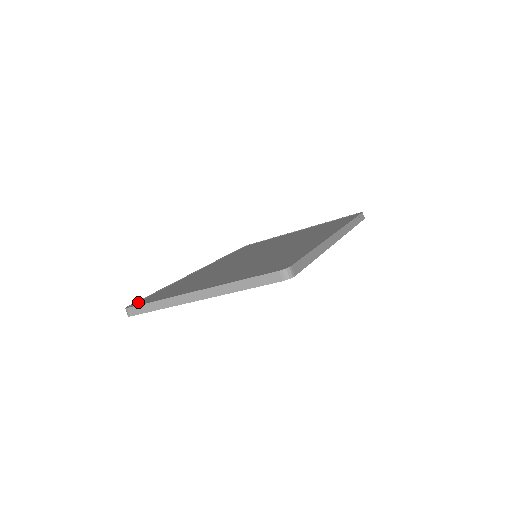
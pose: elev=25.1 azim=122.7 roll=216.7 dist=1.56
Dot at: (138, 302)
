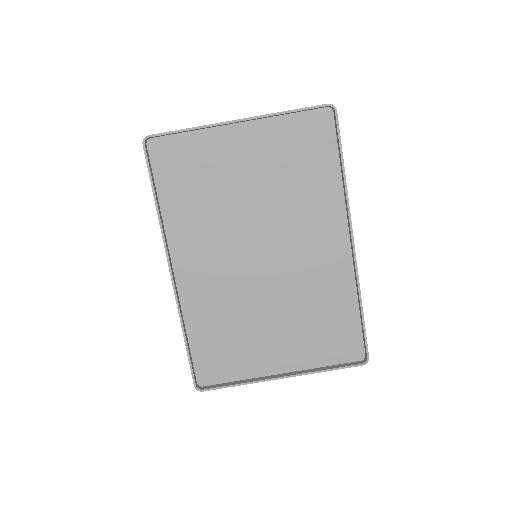
Dot at: (153, 155)
